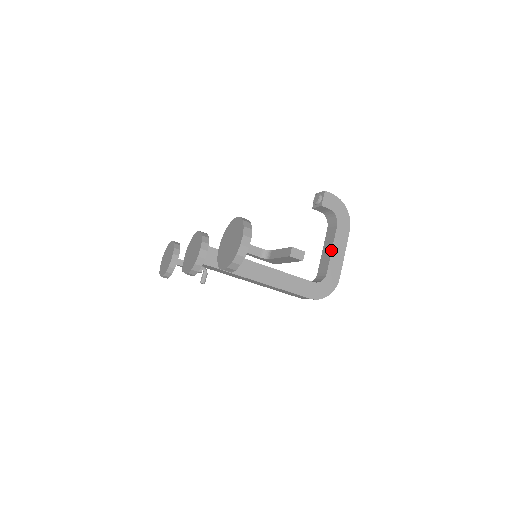
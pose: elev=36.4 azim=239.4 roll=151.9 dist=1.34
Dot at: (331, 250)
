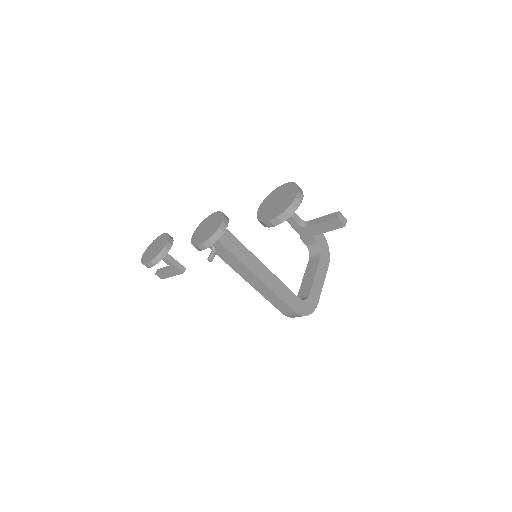
Dot at: (314, 276)
